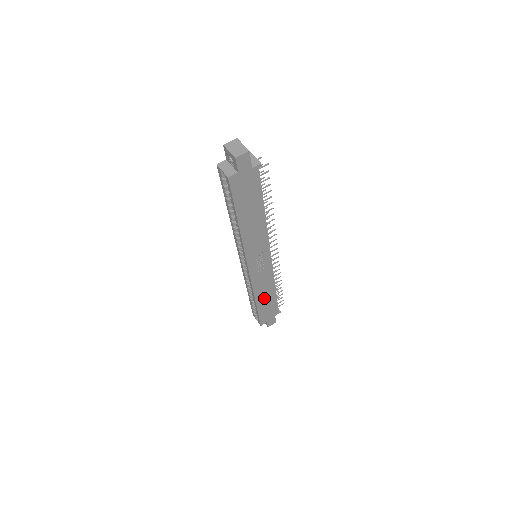
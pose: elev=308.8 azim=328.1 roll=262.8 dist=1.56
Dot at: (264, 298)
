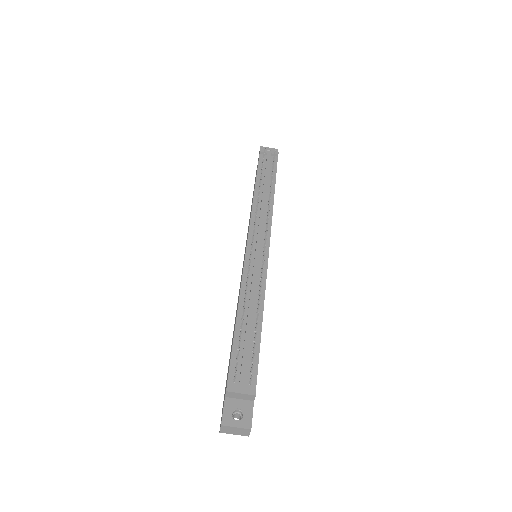
Dot at: occluded
